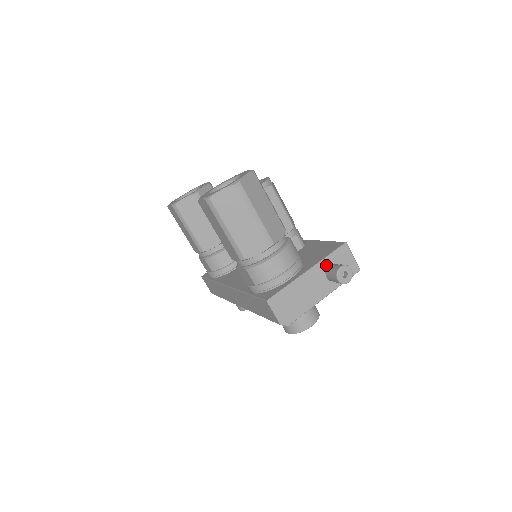
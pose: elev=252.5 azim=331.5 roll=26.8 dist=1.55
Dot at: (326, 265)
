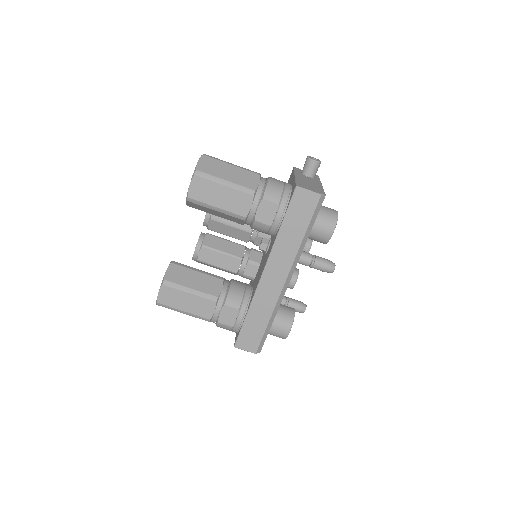
Dot at: (300, 174)
